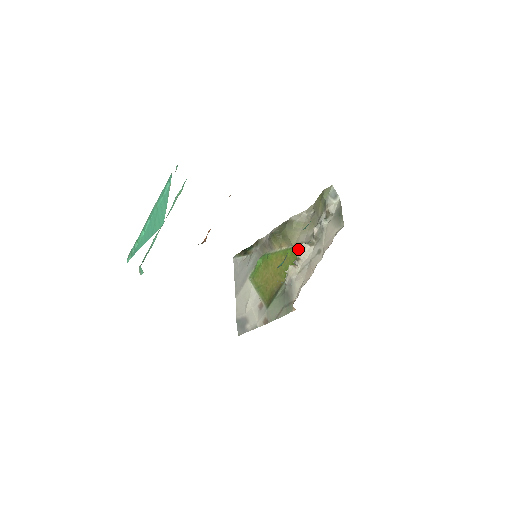
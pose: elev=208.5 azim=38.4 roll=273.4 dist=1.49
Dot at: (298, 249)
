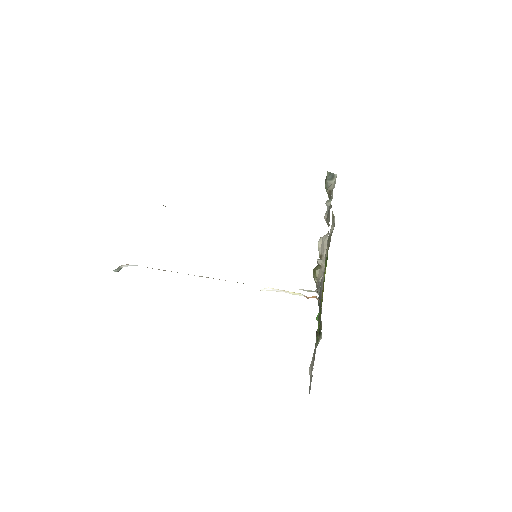
Dot at: (327, 256)
